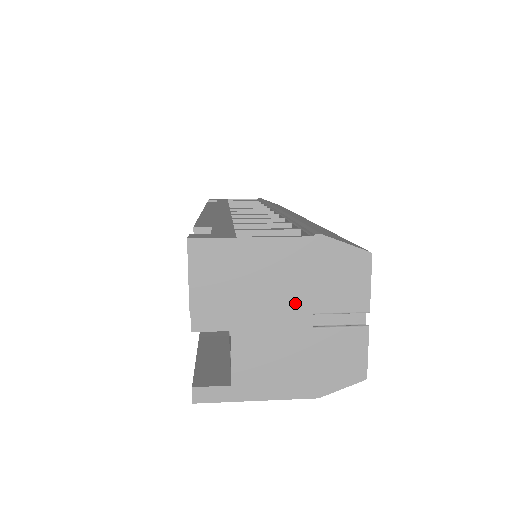
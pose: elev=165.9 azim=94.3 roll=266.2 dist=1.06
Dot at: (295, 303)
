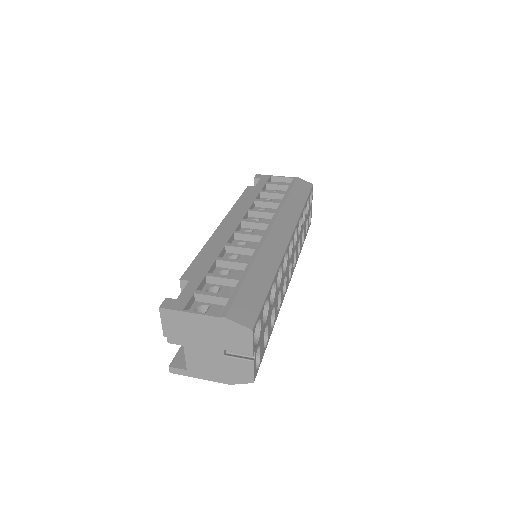
Dot at: (214, 344)
